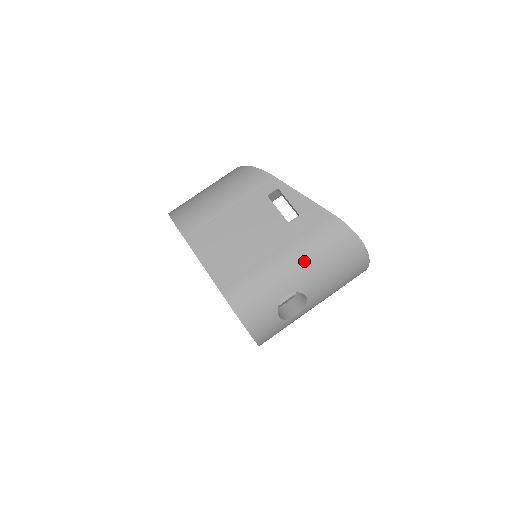
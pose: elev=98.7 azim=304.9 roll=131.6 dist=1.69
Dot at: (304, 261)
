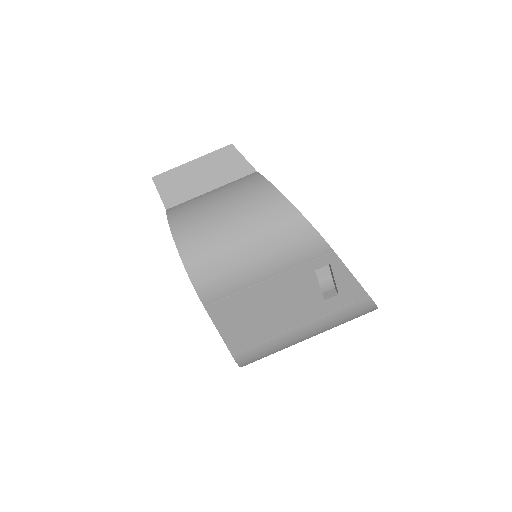
Dot at: (321, 330)
